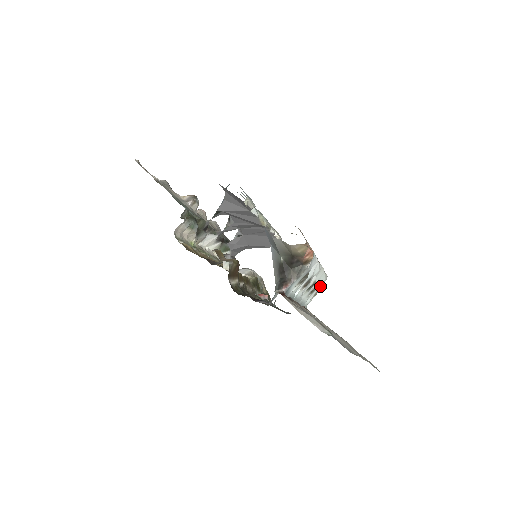
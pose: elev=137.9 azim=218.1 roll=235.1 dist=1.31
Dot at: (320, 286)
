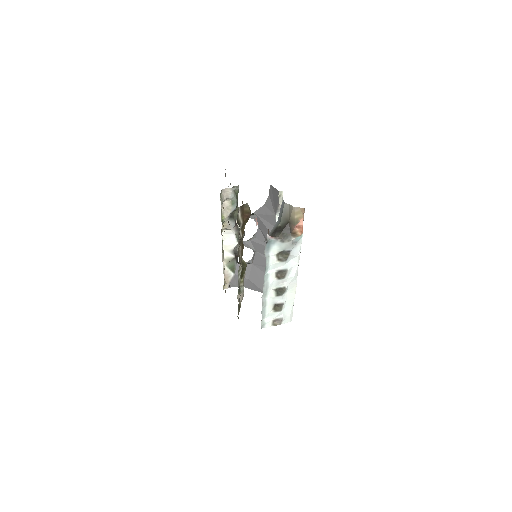
Dot at: (283, 317)
